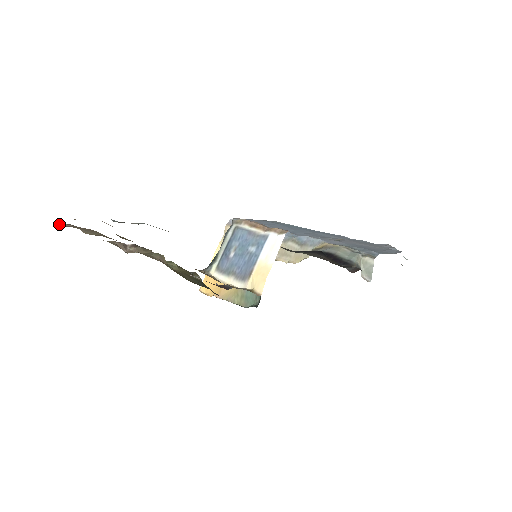
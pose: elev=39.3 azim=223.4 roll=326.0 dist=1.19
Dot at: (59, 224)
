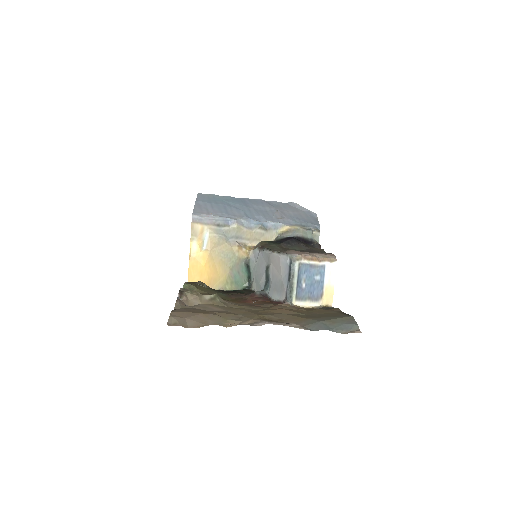
Dot at: (185, 327)
